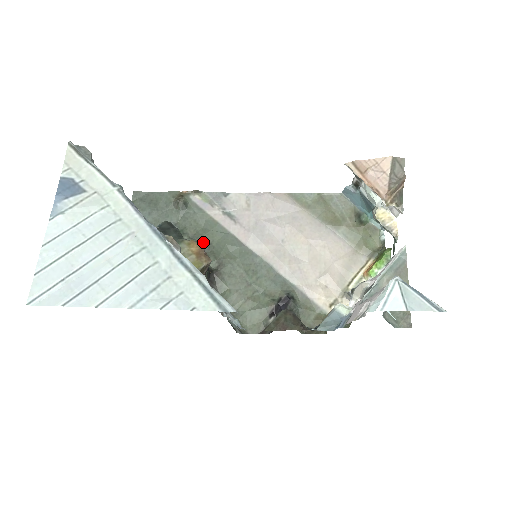
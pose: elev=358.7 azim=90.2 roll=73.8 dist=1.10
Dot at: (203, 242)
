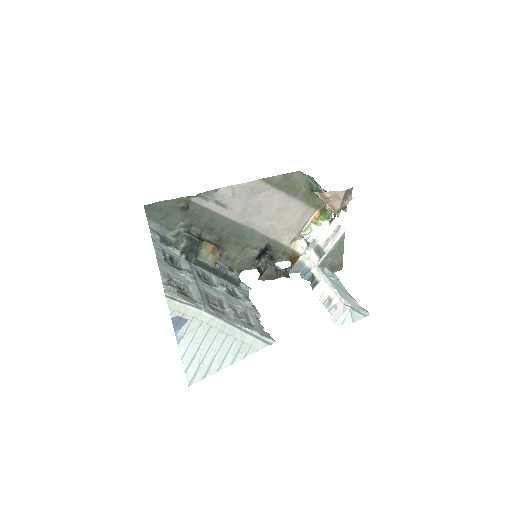
Dot at: (205, 227)
